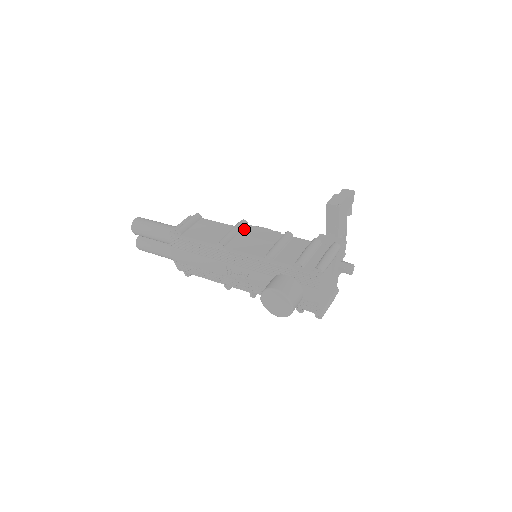
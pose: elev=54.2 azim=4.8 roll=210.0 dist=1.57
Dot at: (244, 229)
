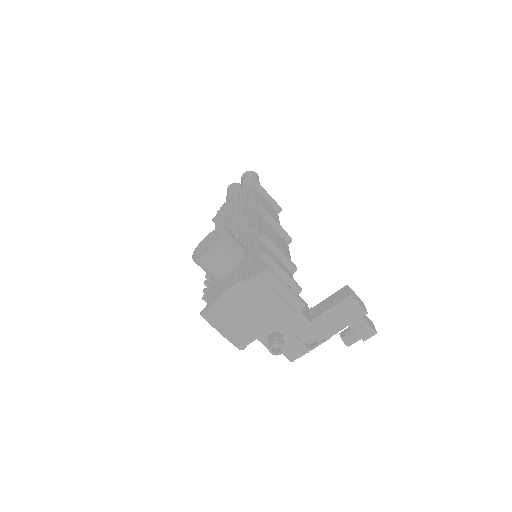
Dot at: (282, 237)
